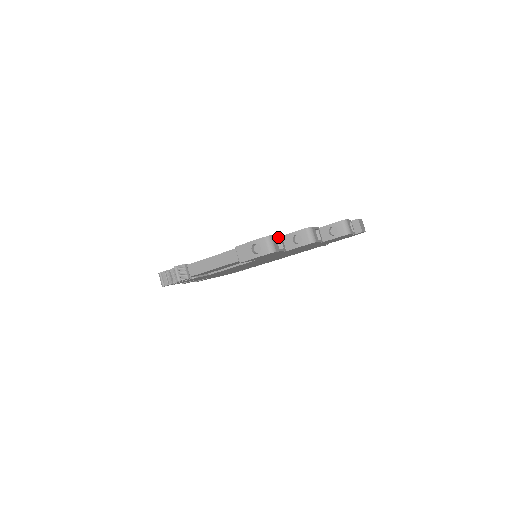
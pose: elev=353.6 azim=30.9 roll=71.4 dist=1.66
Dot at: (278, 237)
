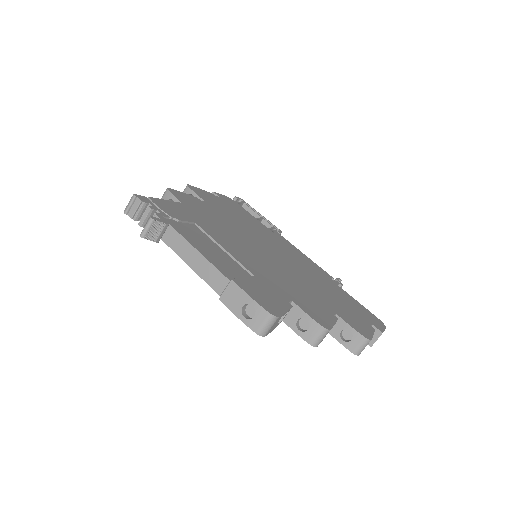
Dot at: occluded
